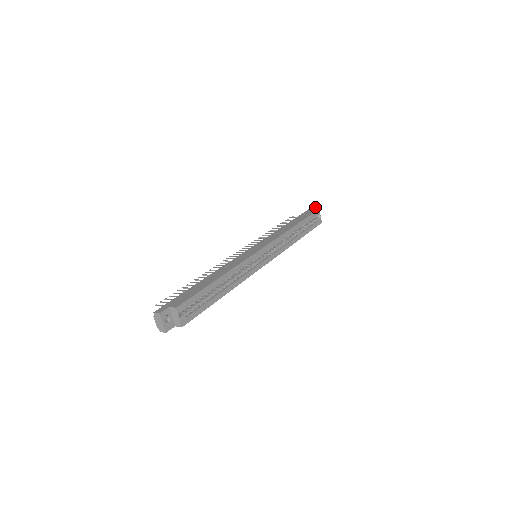
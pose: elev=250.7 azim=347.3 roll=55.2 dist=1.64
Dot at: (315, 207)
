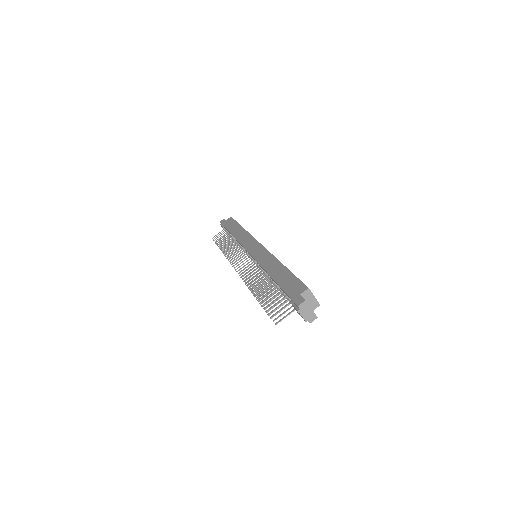
Dot at: (224, 219)
